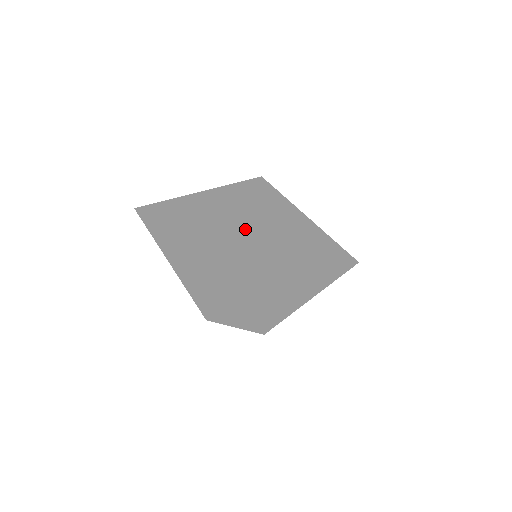
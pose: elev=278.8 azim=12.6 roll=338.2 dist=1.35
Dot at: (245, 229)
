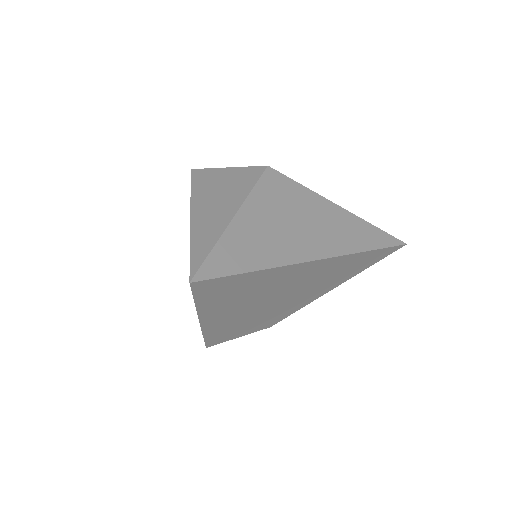
Dot at: (323, 250)
